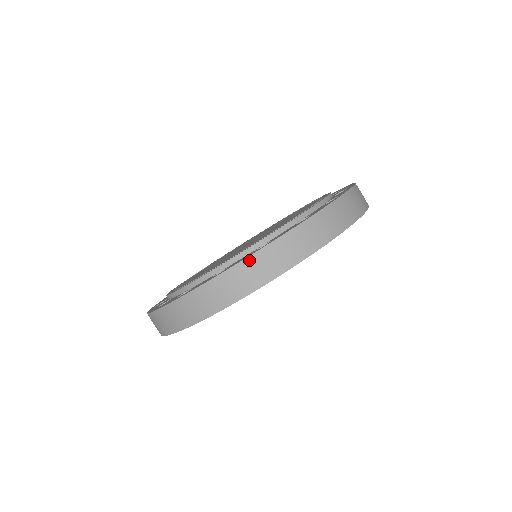
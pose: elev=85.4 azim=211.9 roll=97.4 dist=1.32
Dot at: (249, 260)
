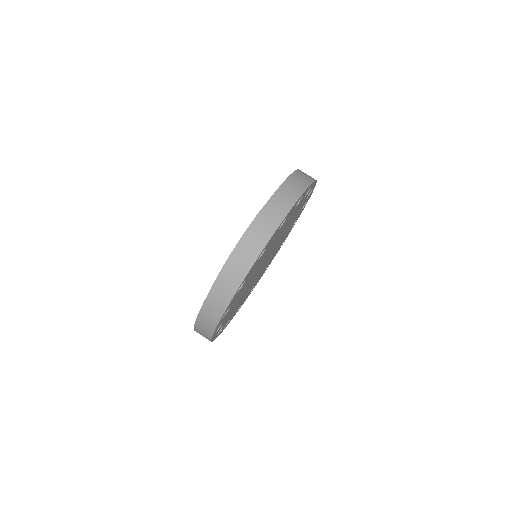
Dot at: (234, 255)
